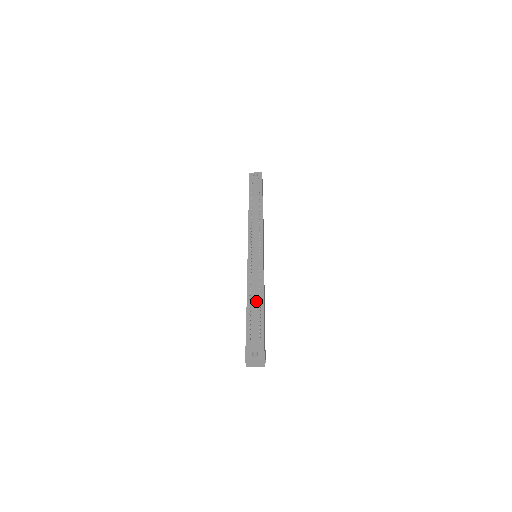
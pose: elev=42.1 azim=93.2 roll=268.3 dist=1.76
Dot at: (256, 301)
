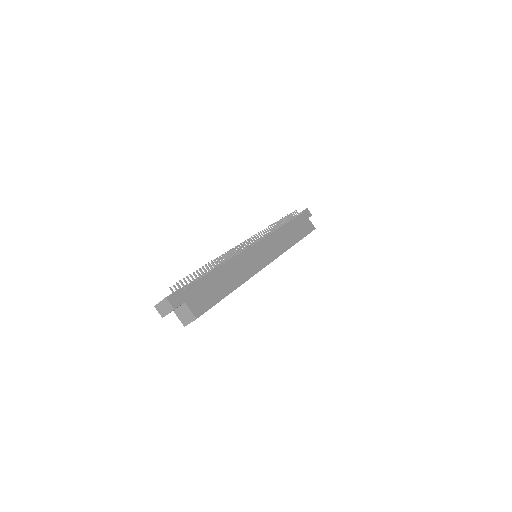
Dot at: (208, 271)
